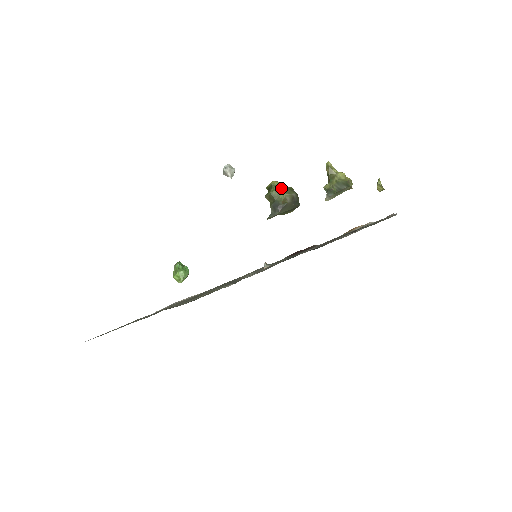
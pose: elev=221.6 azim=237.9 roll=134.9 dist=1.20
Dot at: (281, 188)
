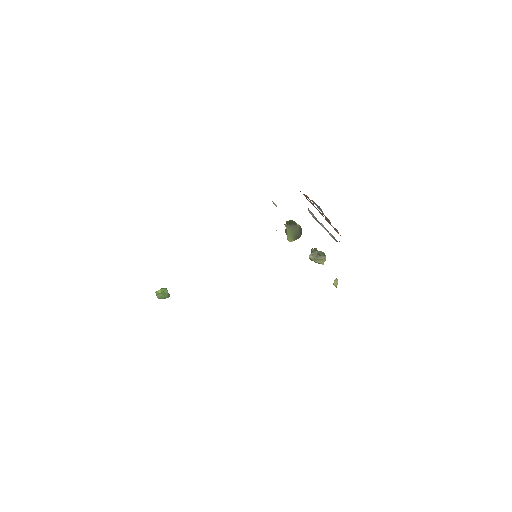
Dot at: (296, 223)
